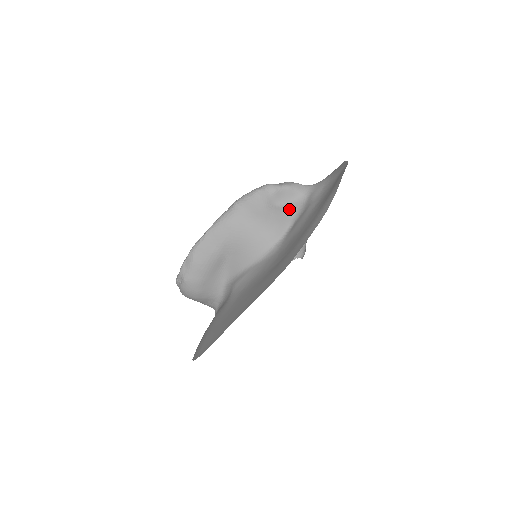
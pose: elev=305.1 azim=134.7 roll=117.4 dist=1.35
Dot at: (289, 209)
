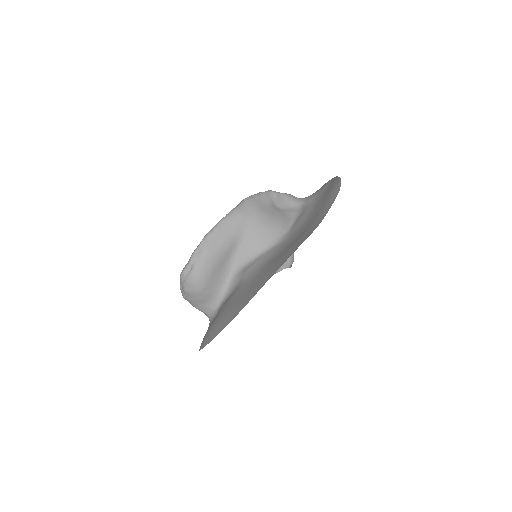
Dot at: (288, 212)
